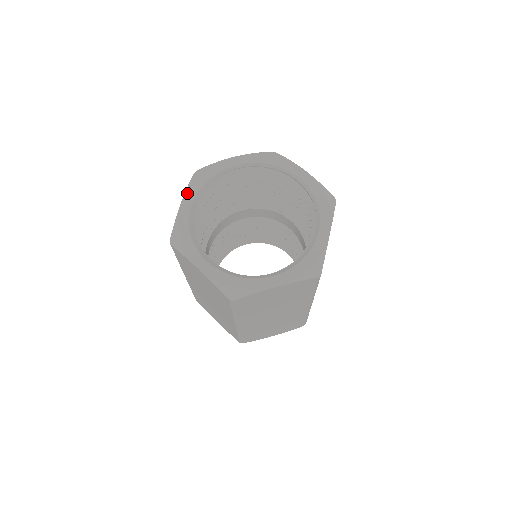
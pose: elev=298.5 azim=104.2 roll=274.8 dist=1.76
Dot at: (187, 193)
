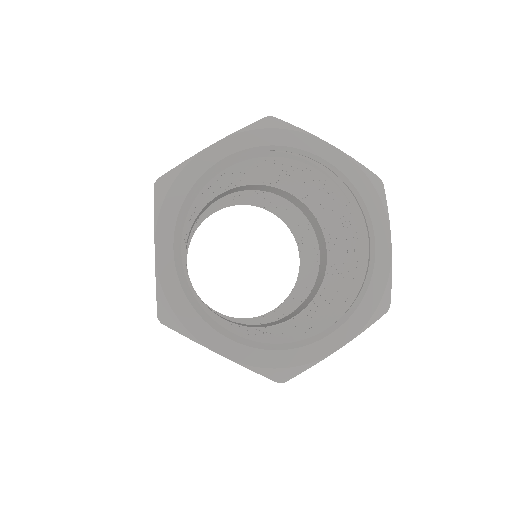
Dot at: (231, 138)
